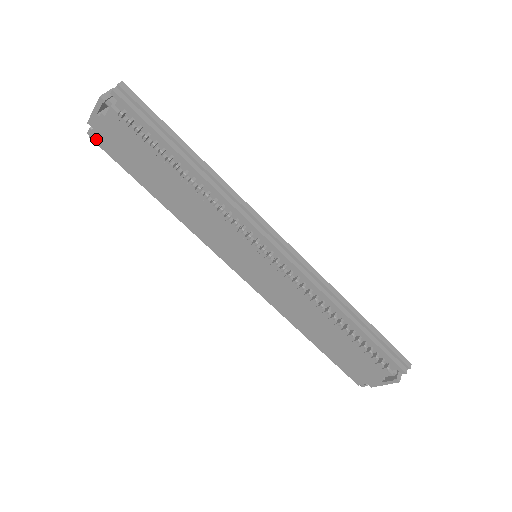
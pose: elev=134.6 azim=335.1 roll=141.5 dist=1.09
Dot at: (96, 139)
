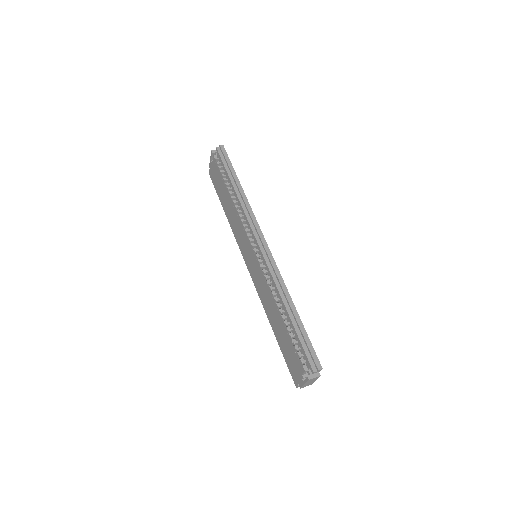
Dot at: (211, 176)
